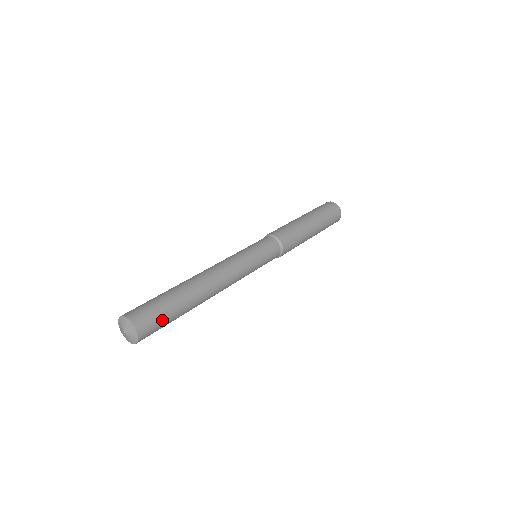
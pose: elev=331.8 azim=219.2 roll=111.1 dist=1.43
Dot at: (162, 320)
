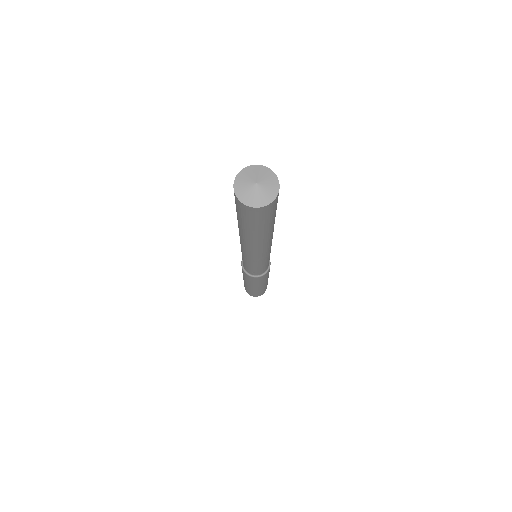
Dot at: (271, 215)
